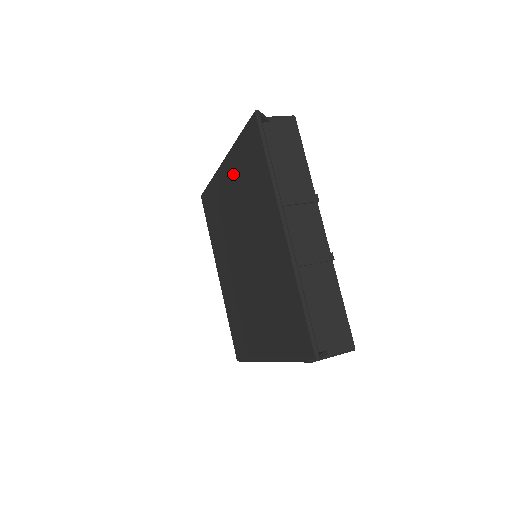
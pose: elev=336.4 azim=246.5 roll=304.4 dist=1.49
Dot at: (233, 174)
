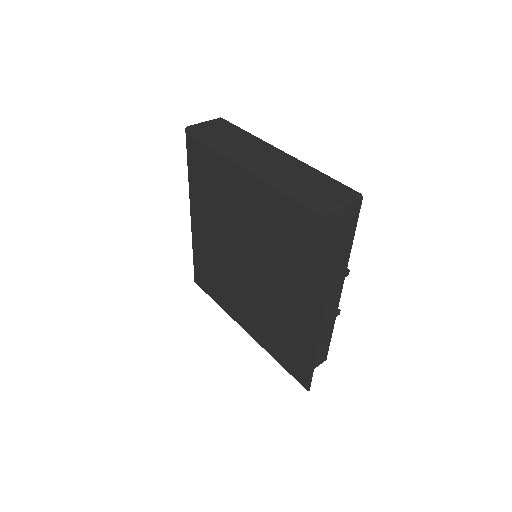
Dot at: (267, 207)
